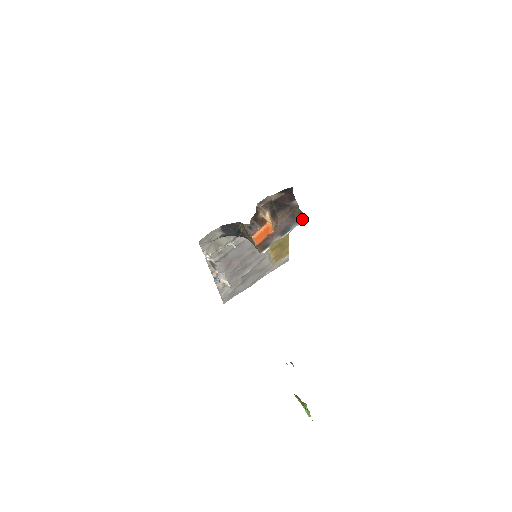
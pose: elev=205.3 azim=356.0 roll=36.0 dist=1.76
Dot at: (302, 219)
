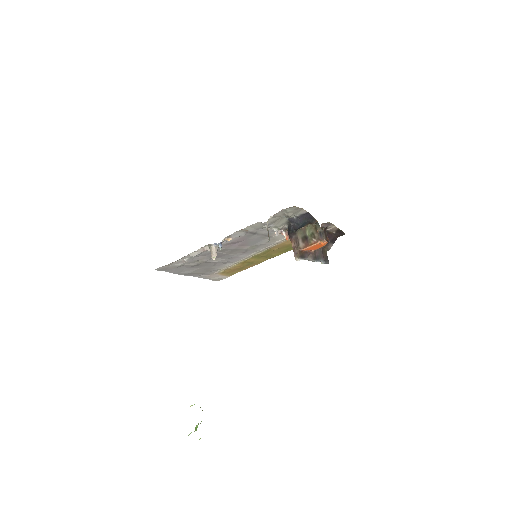
Dot at: (327, 261)
